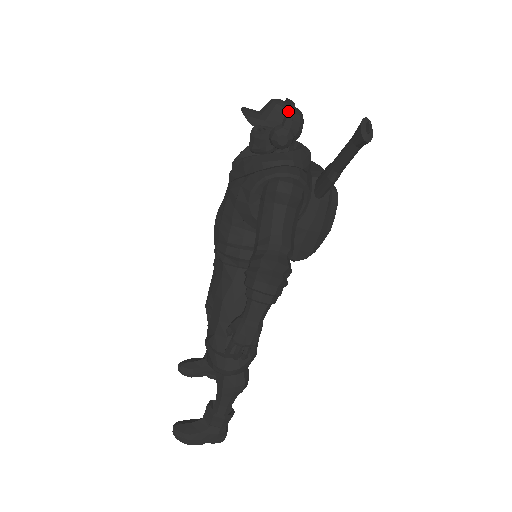
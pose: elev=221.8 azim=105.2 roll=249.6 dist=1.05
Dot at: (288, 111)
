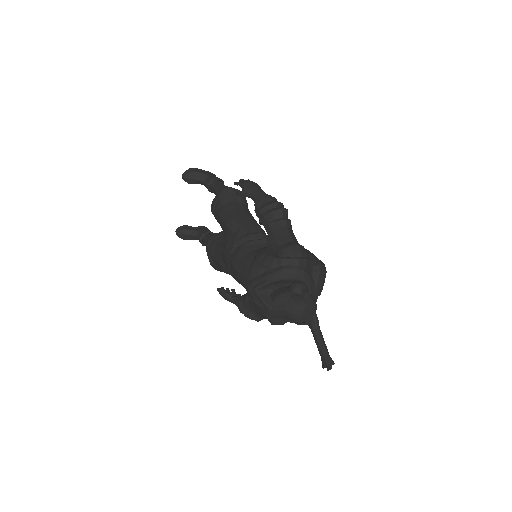
Dot at: (302, 324)
